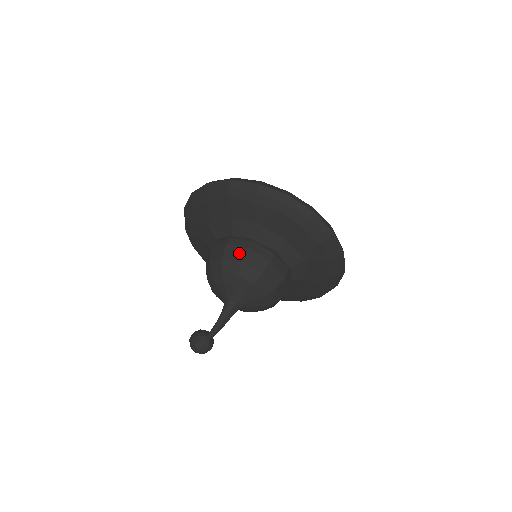
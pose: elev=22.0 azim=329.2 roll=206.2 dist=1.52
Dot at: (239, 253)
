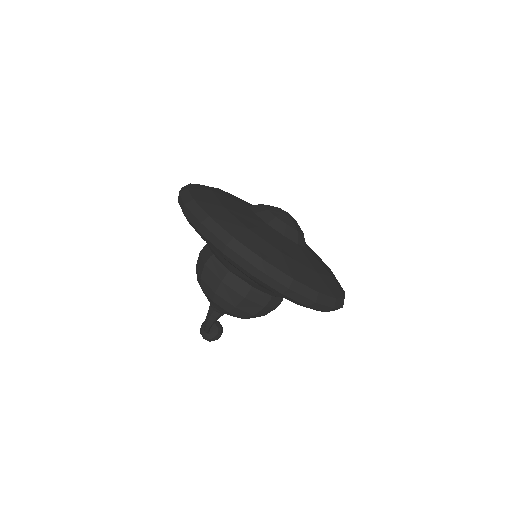
Dot at: (201, 267)
